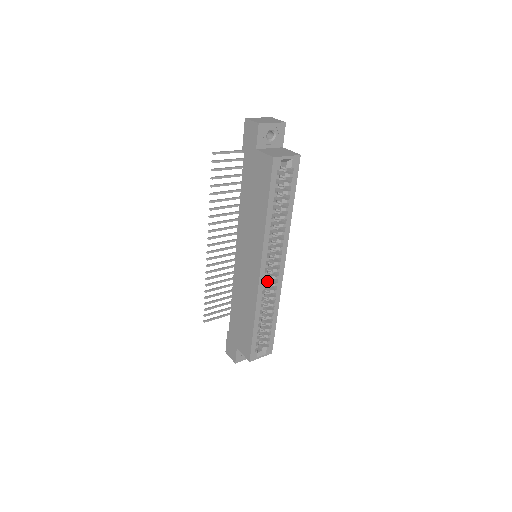
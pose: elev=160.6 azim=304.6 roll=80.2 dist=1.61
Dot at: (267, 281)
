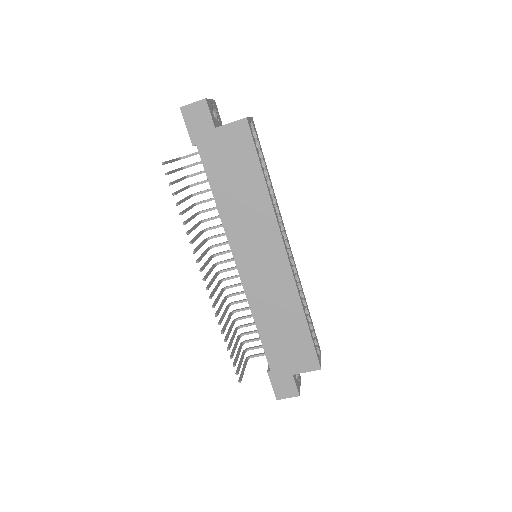
Dot at: occluded
